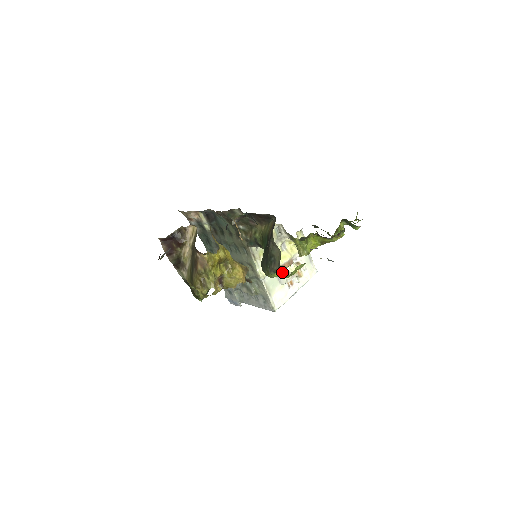
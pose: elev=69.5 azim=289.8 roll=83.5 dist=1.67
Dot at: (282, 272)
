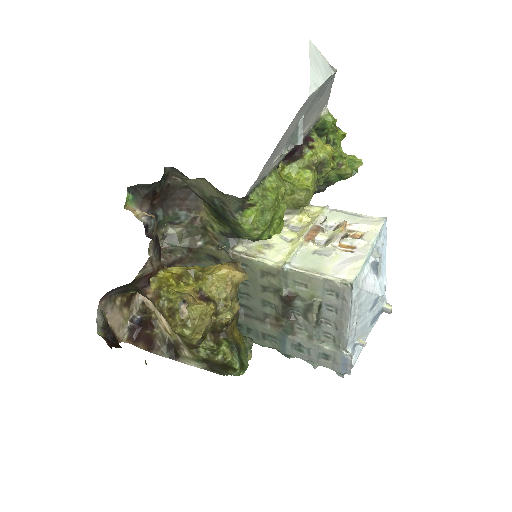
Dot at: (319, 247)
